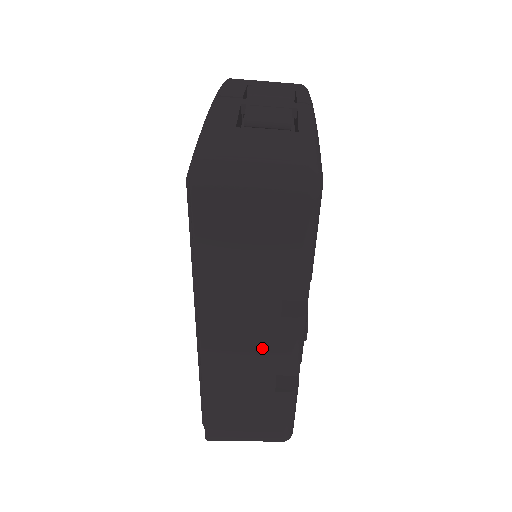
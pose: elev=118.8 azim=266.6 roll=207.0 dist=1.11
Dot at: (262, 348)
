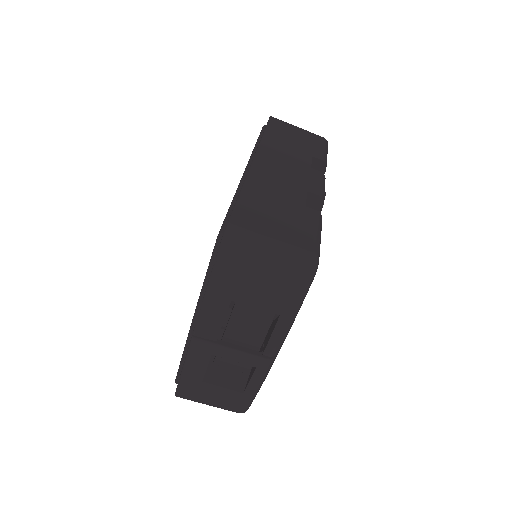
Dot at: occluded
